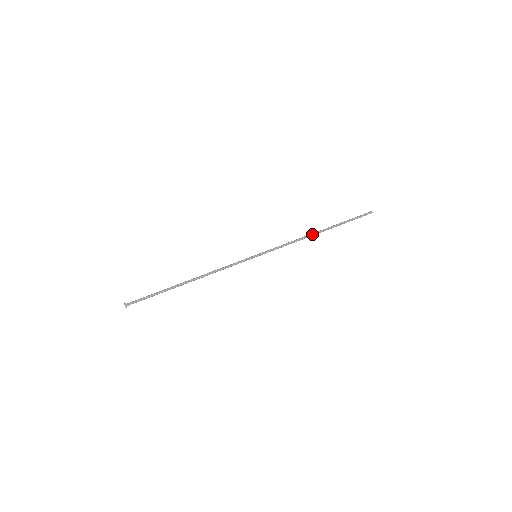
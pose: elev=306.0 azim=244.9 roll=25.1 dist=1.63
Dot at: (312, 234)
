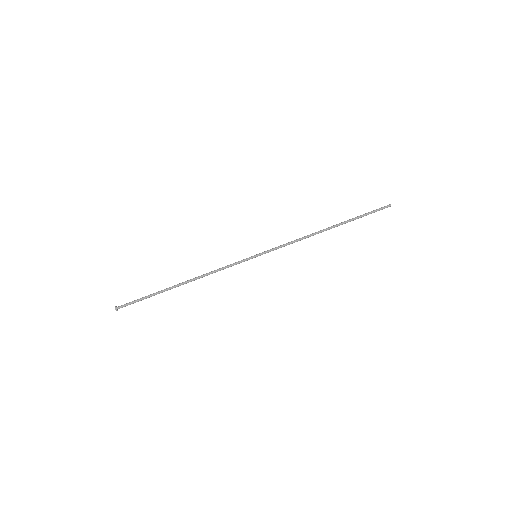
Dot at: (320, 232)
